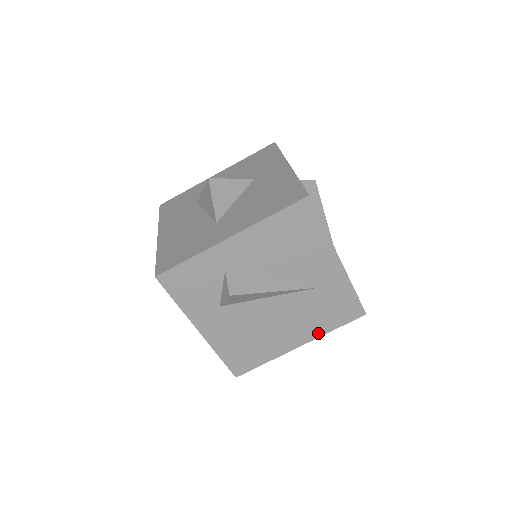
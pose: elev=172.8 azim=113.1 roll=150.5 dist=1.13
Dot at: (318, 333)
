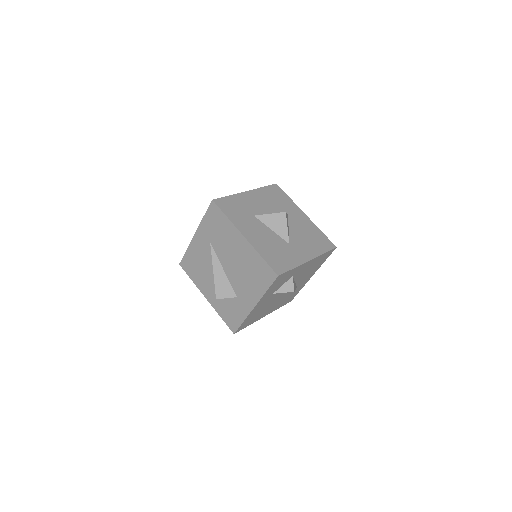
Dot at: occluded
